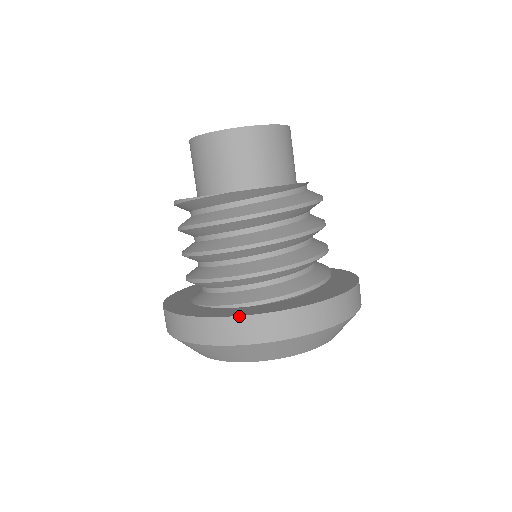
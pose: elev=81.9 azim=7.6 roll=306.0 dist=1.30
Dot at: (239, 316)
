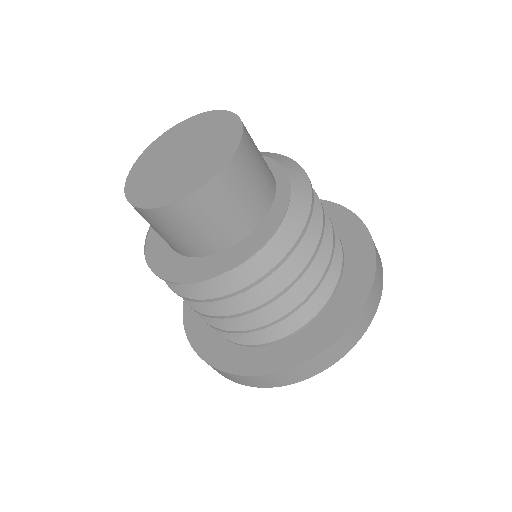
Dot at: (252, 376)
